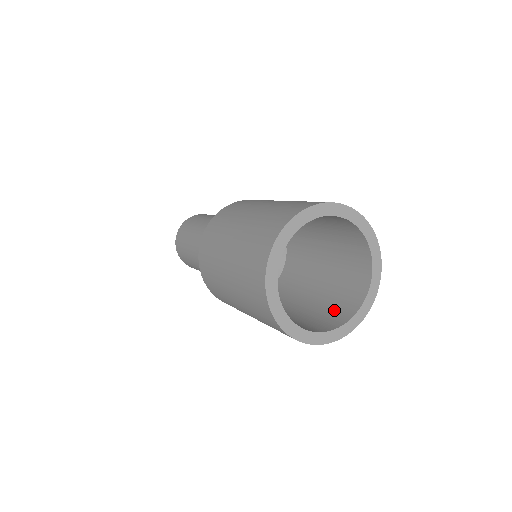
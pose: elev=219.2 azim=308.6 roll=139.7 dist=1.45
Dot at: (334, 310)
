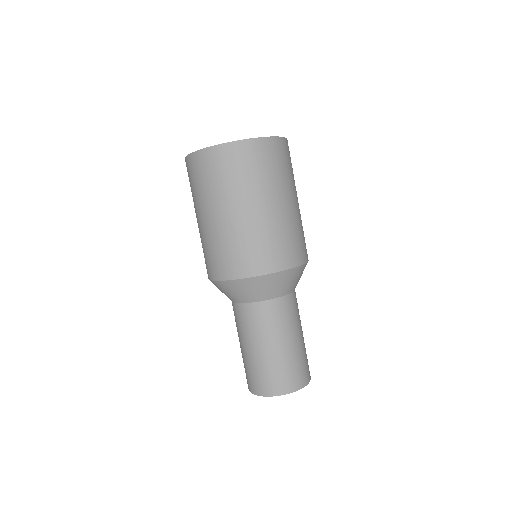
Dot at: occluded
